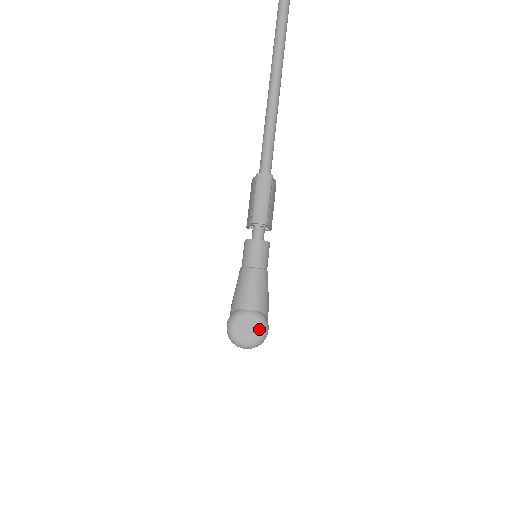
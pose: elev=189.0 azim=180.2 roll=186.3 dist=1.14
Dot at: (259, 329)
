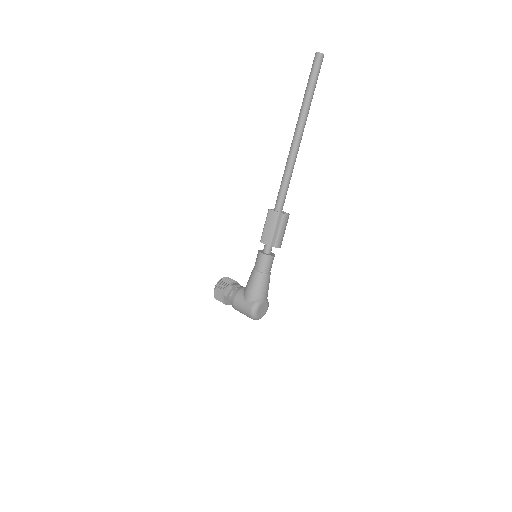
Dot at: (267, 309)
